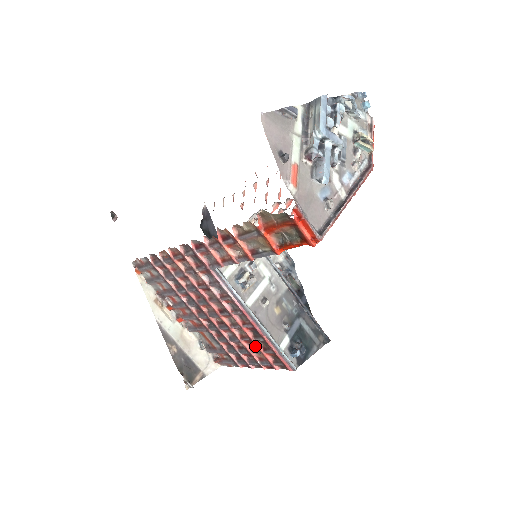
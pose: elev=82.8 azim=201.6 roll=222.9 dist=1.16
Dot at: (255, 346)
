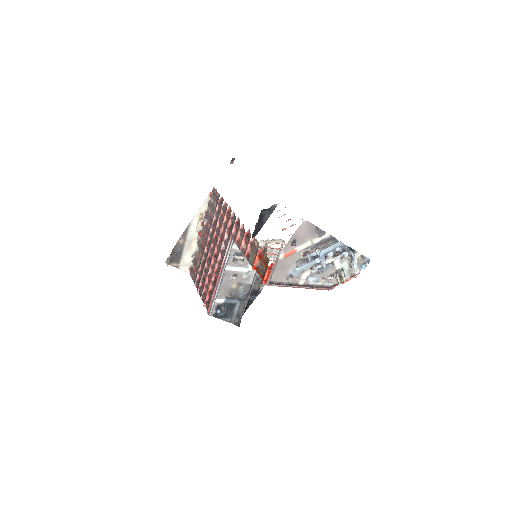
Dot at: (209, 286)
